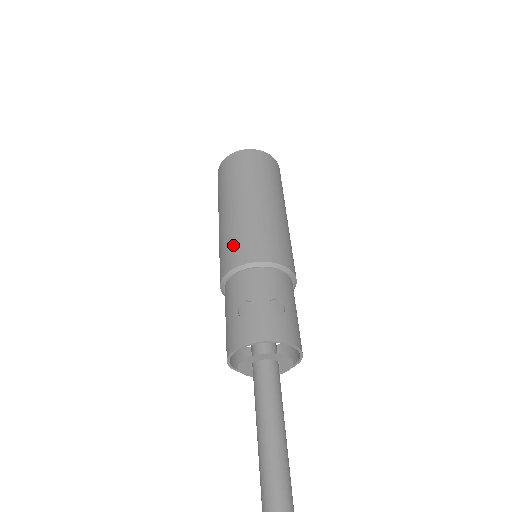
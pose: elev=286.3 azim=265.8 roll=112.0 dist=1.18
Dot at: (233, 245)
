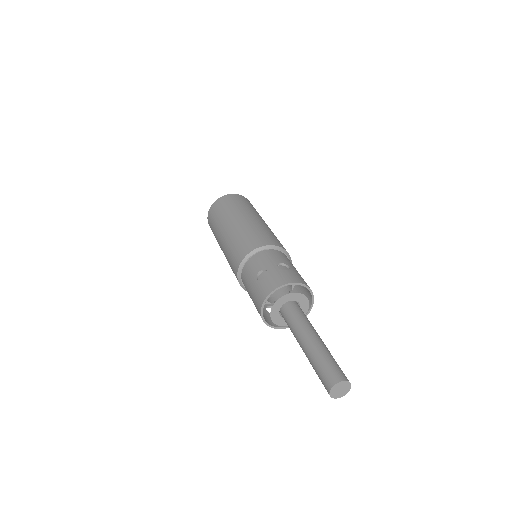
Dot at: (238, 247)
